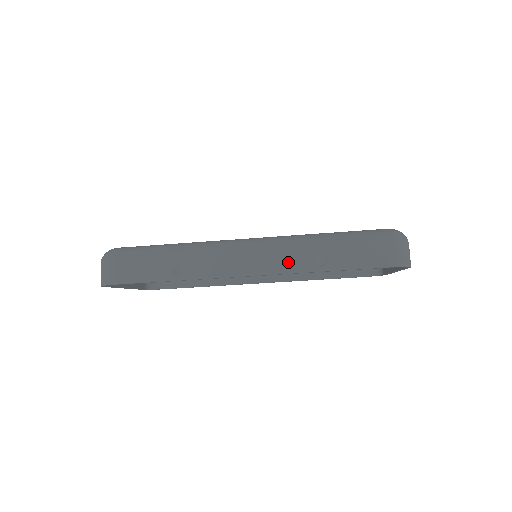
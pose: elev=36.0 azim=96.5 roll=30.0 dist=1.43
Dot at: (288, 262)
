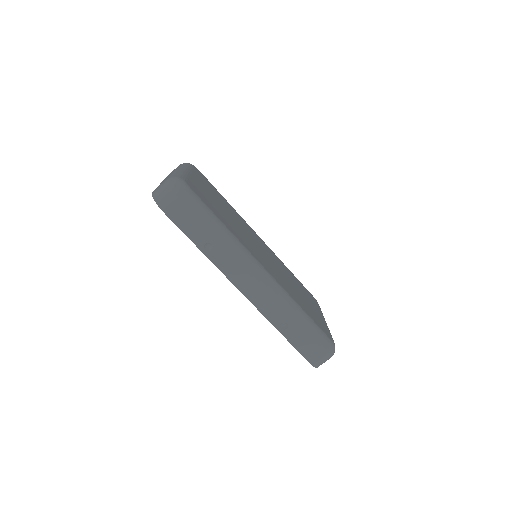
Dot at: (269, 308)
